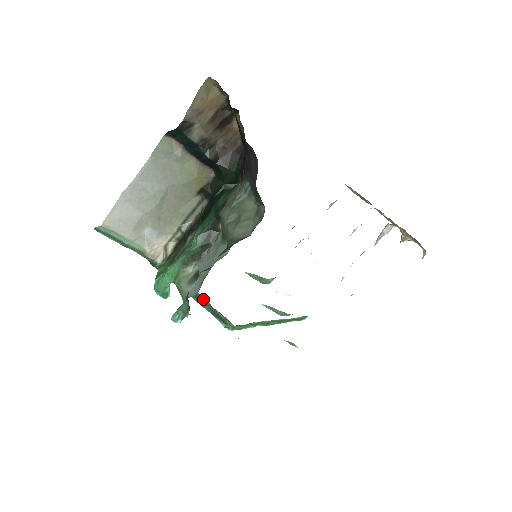
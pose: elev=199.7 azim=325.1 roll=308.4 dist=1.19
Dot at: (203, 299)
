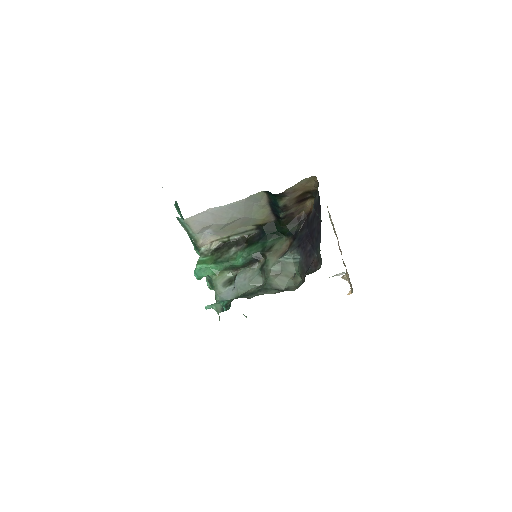
Dot at: occluded
